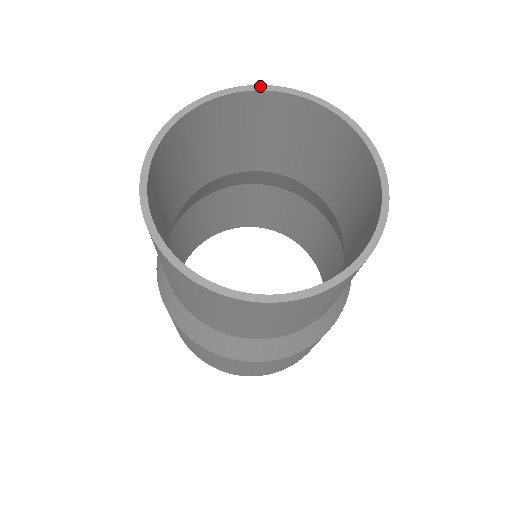
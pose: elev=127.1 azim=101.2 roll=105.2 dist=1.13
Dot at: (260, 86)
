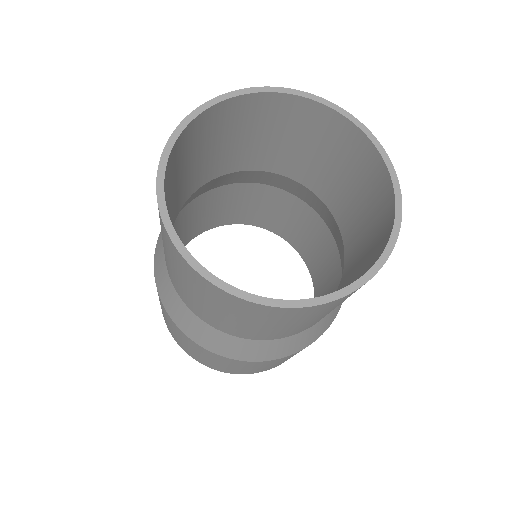
Dot at: (270, 88)
